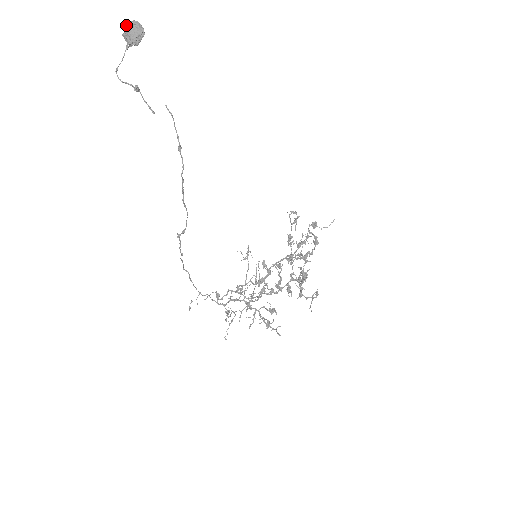
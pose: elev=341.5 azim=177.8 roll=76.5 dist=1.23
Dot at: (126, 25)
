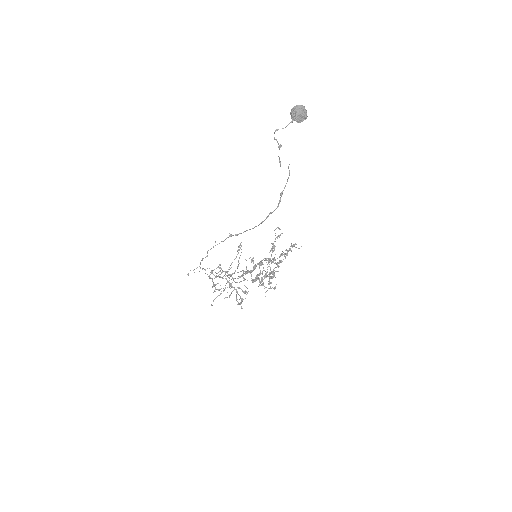
Dot at: (297, 105)
